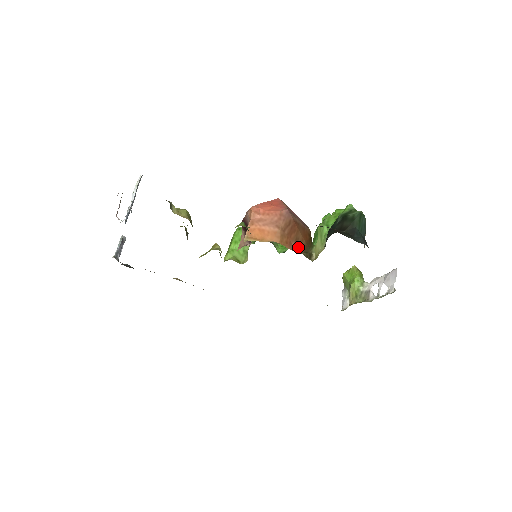
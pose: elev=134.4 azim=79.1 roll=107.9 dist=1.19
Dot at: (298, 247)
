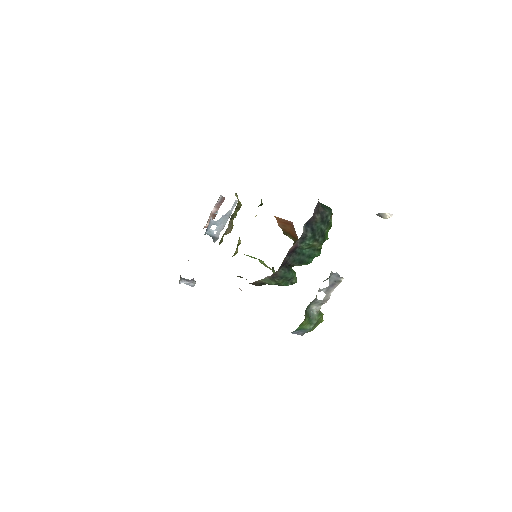
Dot at: (282, 227)
